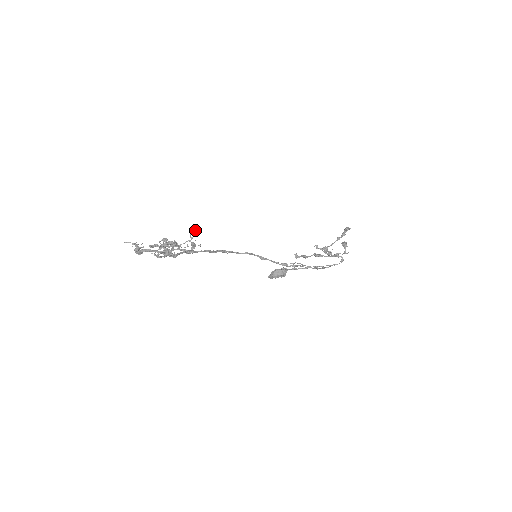
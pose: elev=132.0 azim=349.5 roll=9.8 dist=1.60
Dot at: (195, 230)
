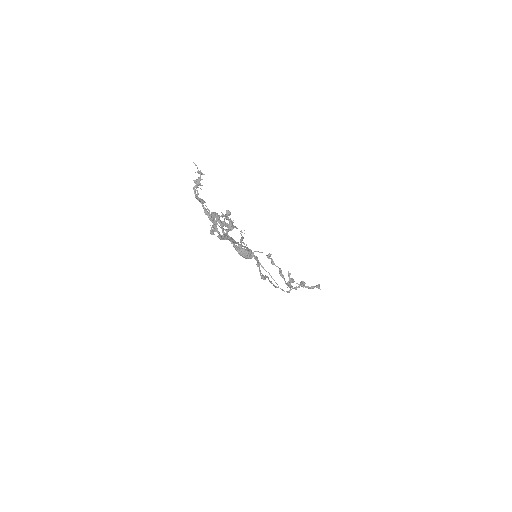
Dot at: (262, 252)
